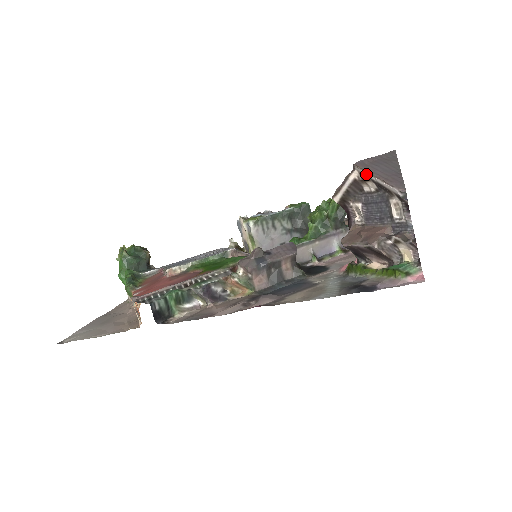
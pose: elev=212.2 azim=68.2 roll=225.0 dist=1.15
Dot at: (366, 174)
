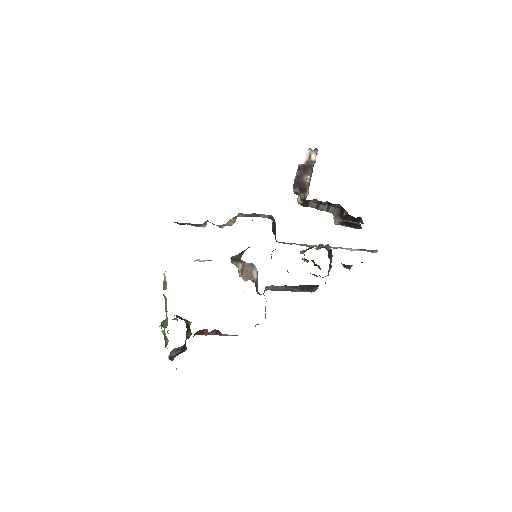
Dot at: occluded
